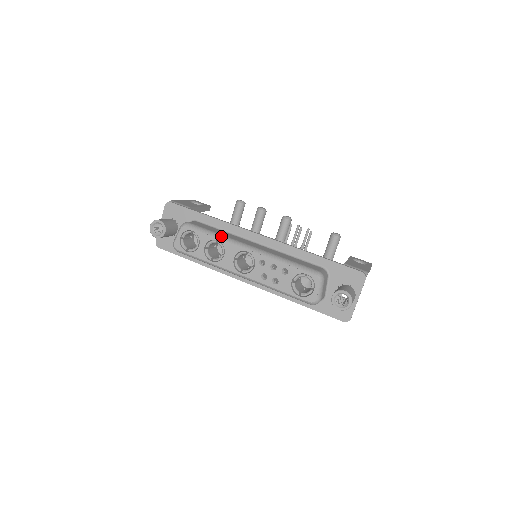
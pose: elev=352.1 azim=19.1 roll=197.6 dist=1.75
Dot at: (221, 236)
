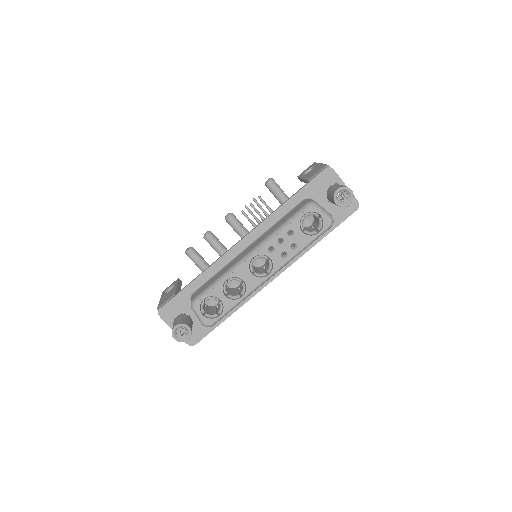
Dot at: (224, 275)
